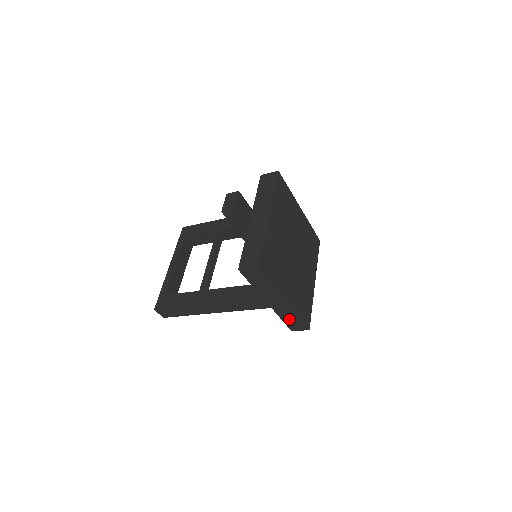
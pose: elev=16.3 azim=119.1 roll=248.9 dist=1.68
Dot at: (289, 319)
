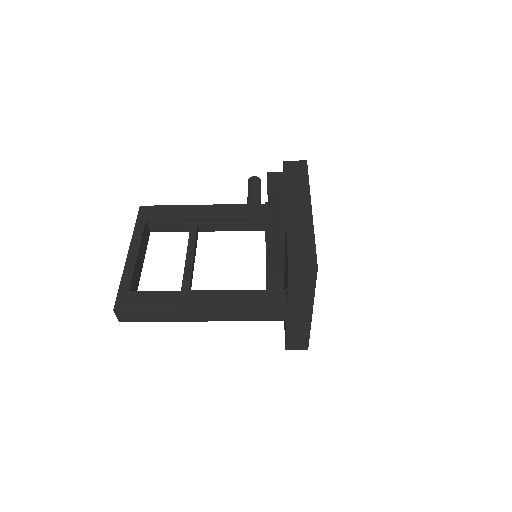
Dot at: (295, 336)
